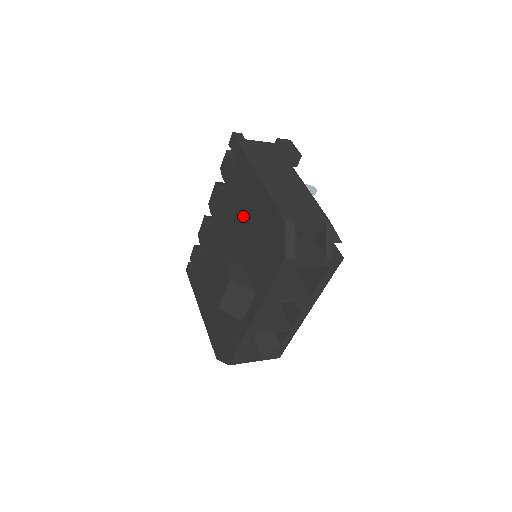
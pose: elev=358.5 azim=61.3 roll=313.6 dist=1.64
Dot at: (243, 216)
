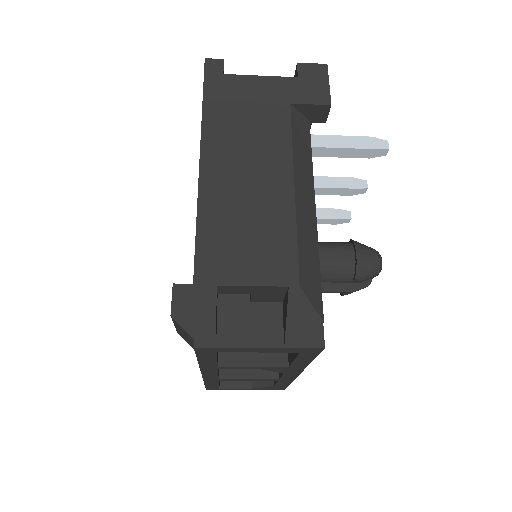
Dot at: occluded
